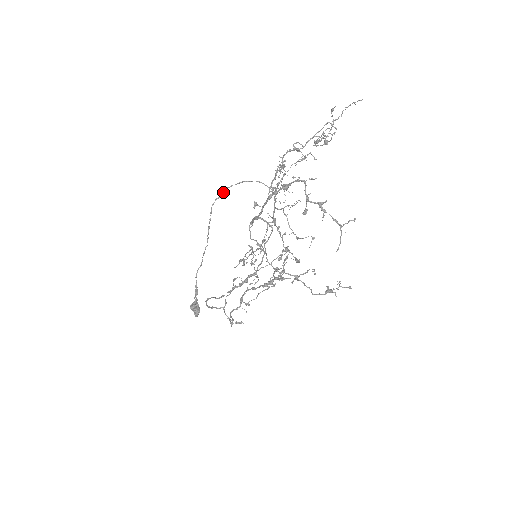
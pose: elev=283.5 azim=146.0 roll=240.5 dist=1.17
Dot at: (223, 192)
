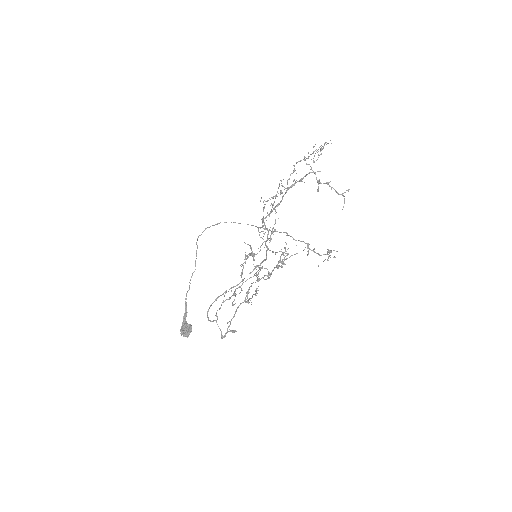
Dot at: occluded
